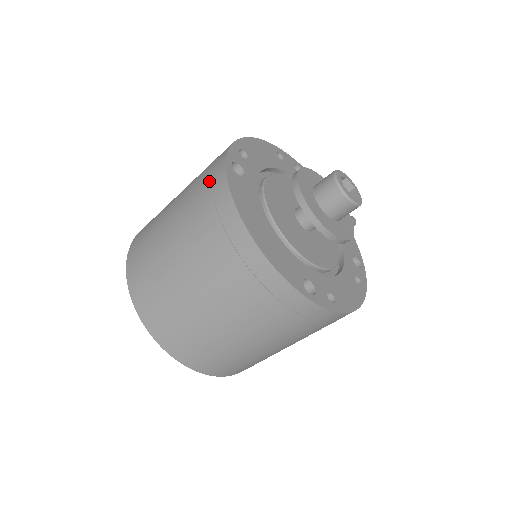
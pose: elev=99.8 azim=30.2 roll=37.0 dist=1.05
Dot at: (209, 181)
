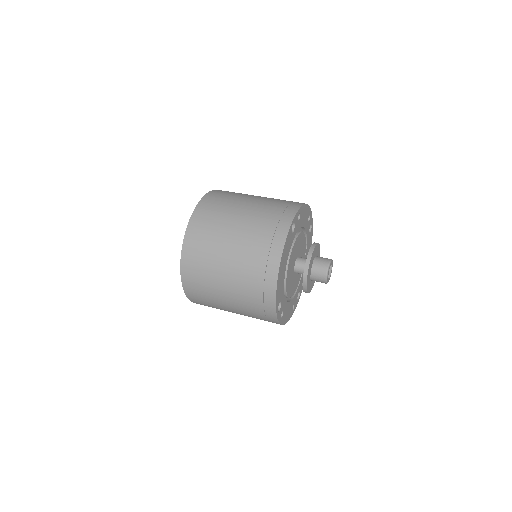
Dot at: (276, 223)
